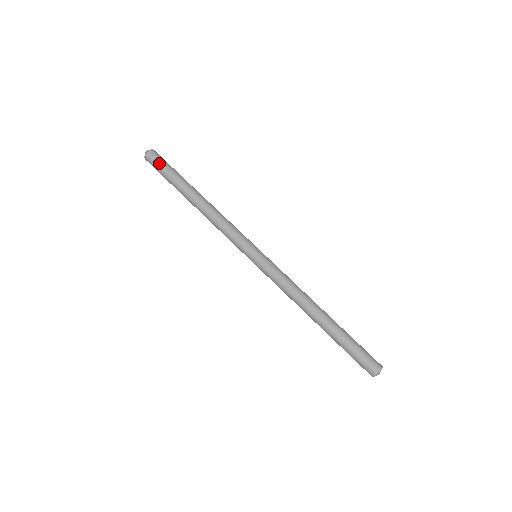
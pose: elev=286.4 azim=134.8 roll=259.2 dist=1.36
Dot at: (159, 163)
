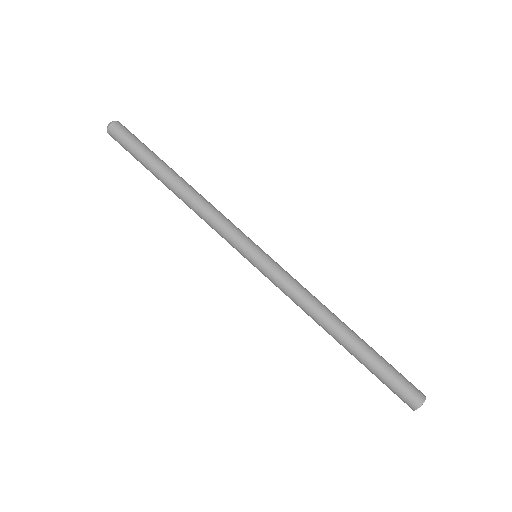
Dot at: (131, 135)
